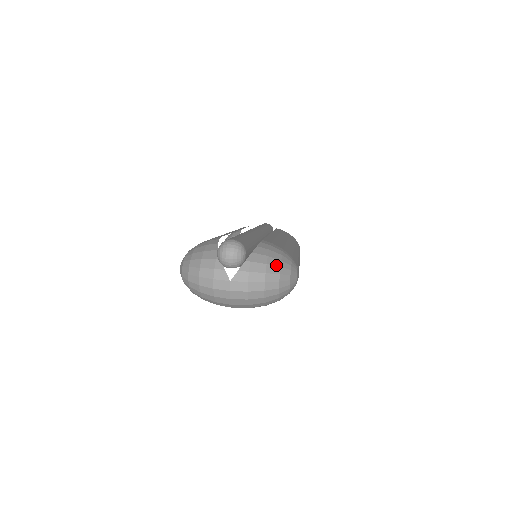
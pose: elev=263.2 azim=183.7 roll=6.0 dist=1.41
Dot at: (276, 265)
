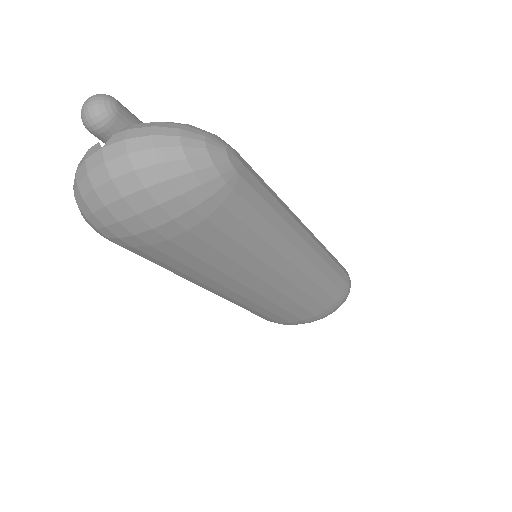
Dot at: (177, 124)
